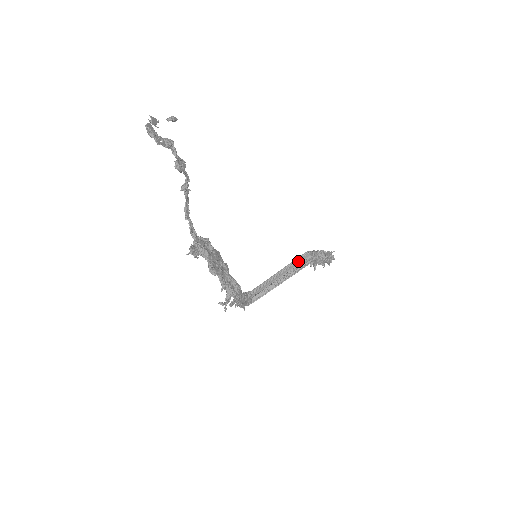
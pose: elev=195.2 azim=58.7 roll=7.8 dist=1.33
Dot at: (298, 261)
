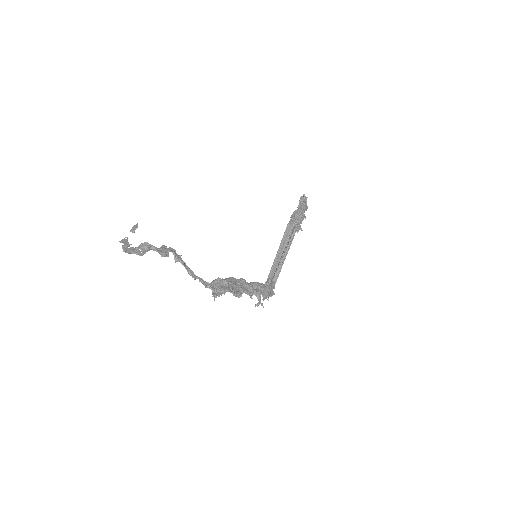
Dot at: (286, 235)
